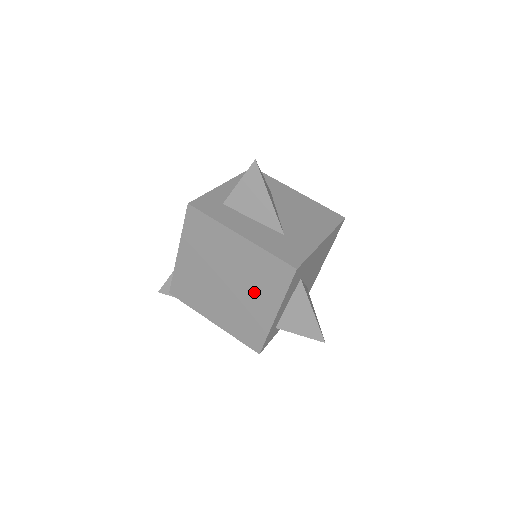
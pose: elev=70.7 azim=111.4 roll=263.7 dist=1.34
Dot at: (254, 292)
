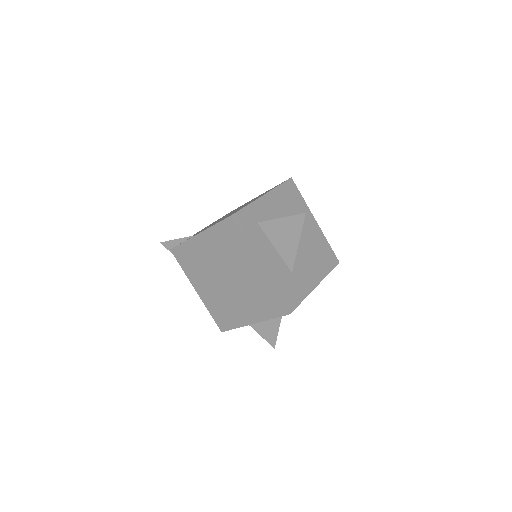
Dot at: (246, 301)
